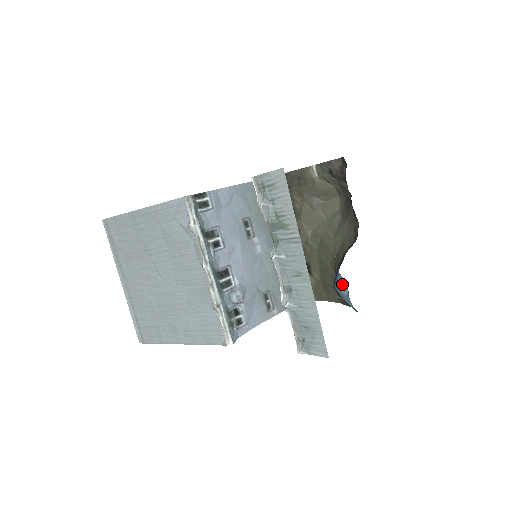
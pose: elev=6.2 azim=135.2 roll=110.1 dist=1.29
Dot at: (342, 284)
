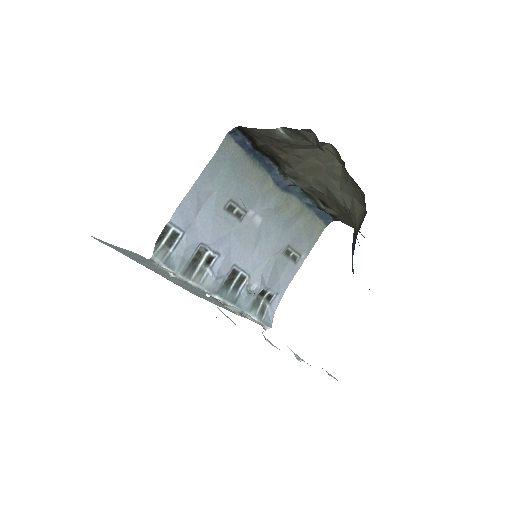
Dot at: occluded
